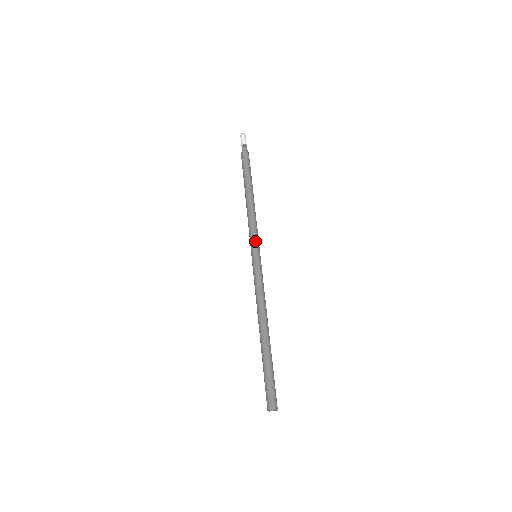
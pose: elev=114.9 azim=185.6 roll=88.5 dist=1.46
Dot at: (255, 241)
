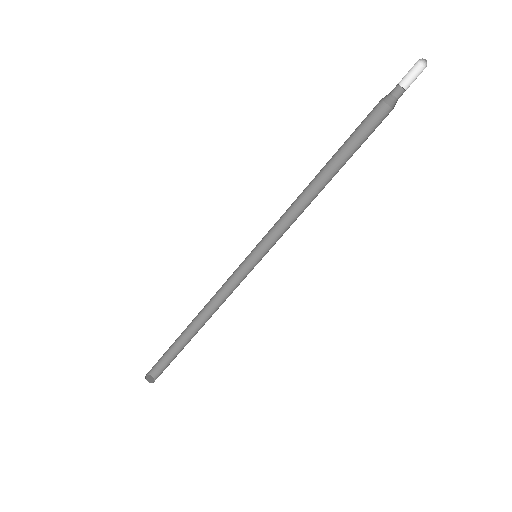
Dot at: (271, 233)
